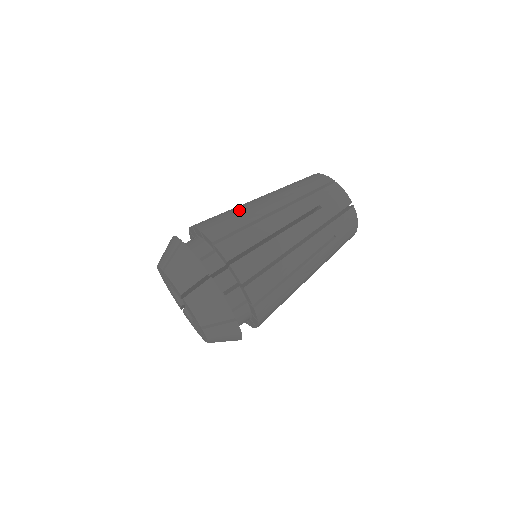
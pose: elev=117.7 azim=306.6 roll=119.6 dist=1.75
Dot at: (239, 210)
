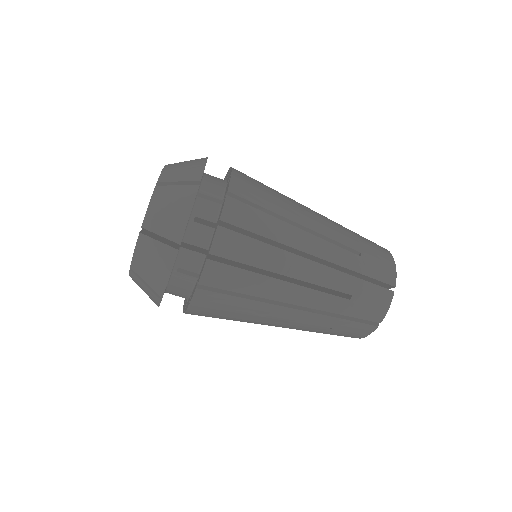
Dot at: (285, 213)
